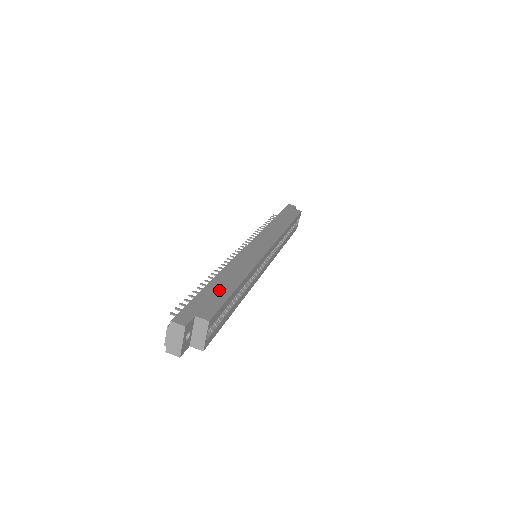
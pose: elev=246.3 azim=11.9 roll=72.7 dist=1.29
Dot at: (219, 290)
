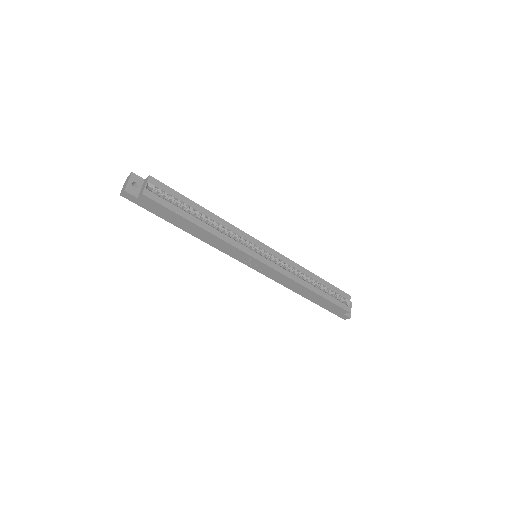
Dot at: occluded
